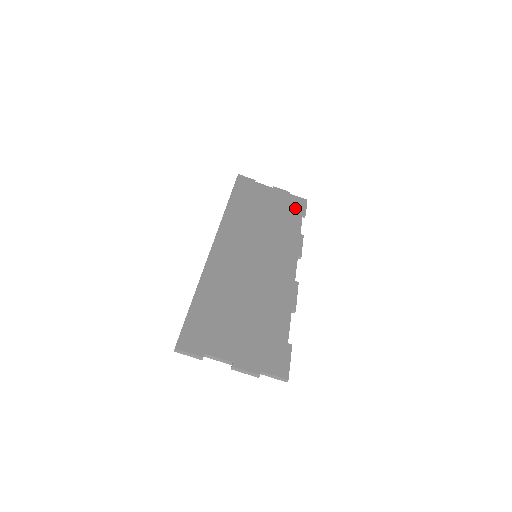
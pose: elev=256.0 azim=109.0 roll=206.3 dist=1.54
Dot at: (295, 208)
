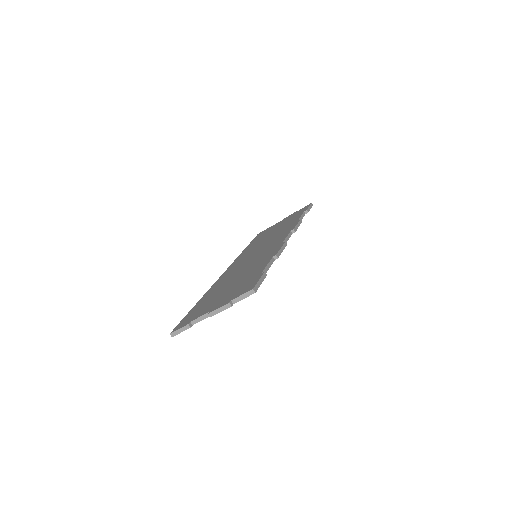
Dot at: (298, 214)
